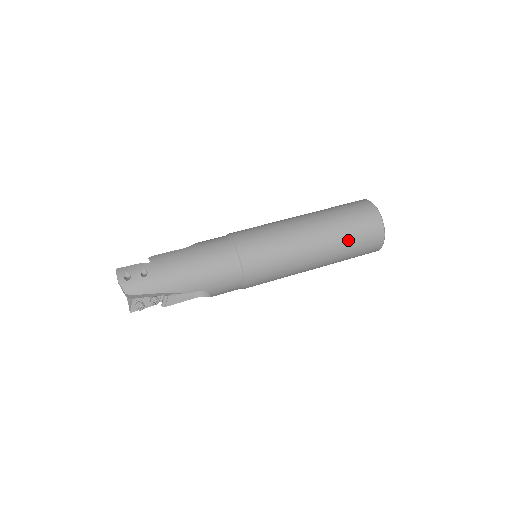
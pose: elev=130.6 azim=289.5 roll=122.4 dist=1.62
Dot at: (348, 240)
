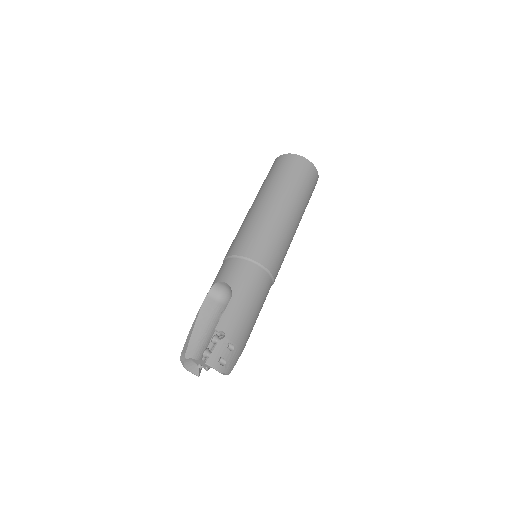
Dot at: occluded
